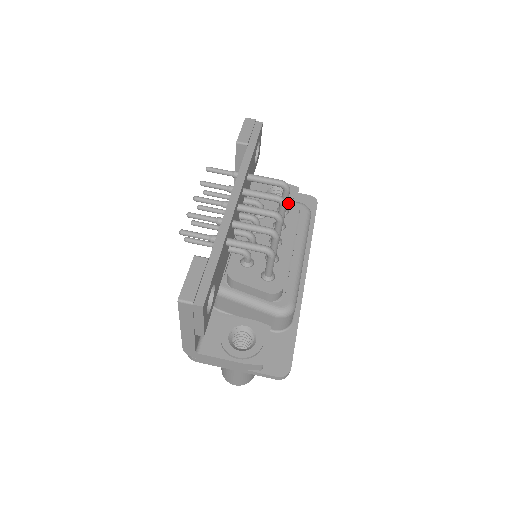
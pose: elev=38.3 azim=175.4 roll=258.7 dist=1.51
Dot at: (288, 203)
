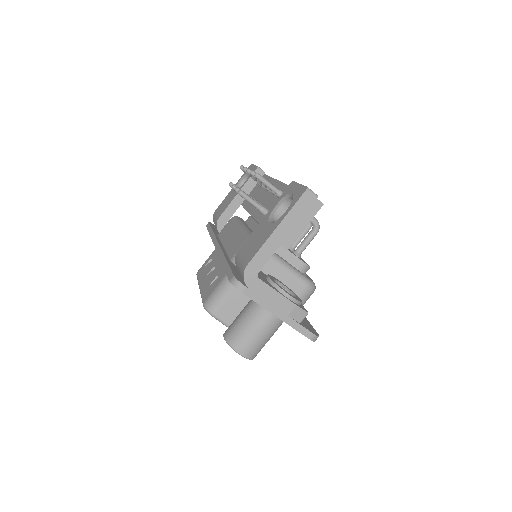
Dot at: occluded
